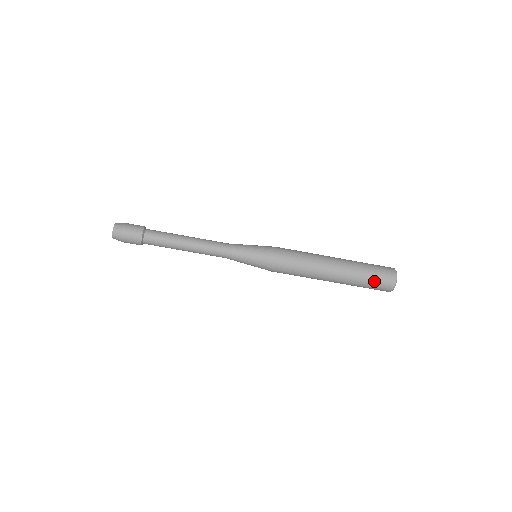
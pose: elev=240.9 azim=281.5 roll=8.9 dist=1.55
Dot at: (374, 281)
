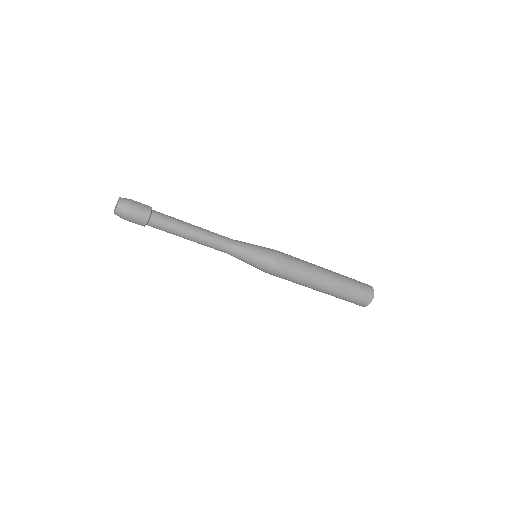
Dot at: (349, 301)
